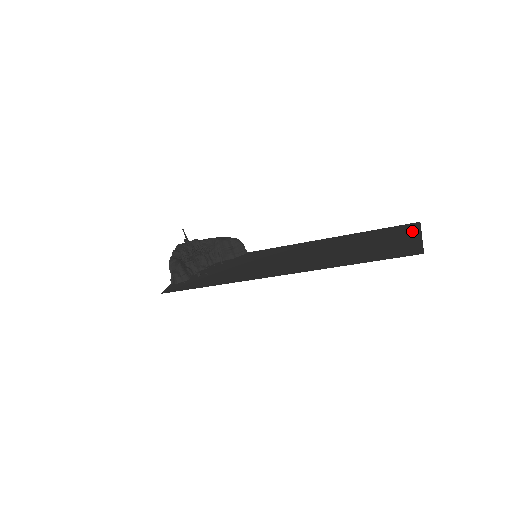
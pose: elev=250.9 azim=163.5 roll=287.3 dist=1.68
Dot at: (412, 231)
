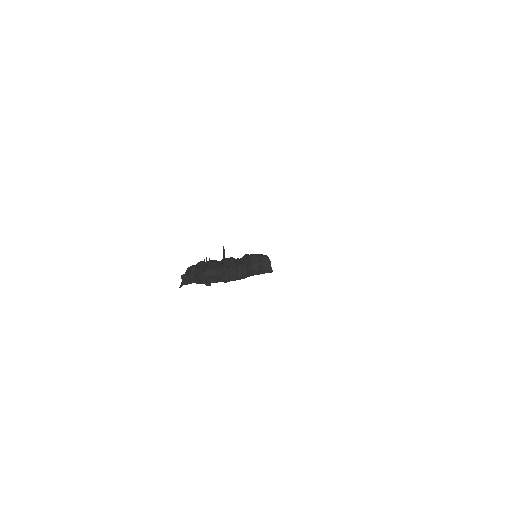
Dot at: occluded
